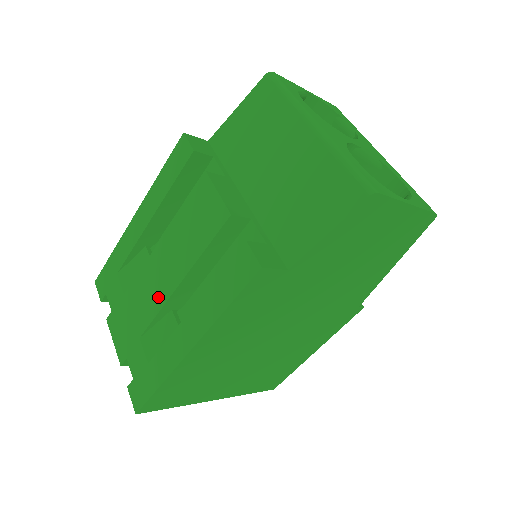
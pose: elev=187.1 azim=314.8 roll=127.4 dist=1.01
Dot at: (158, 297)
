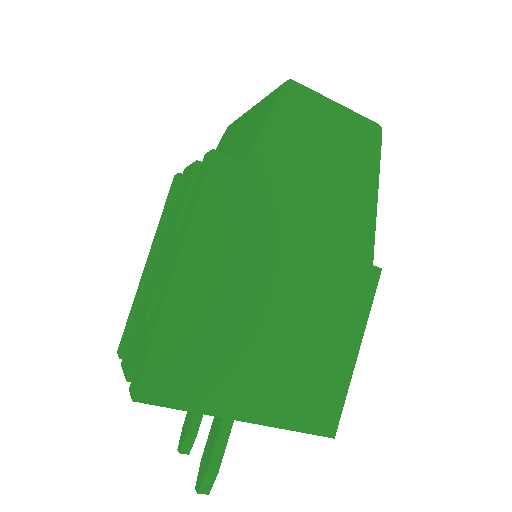
Dot at: (156, 279)
